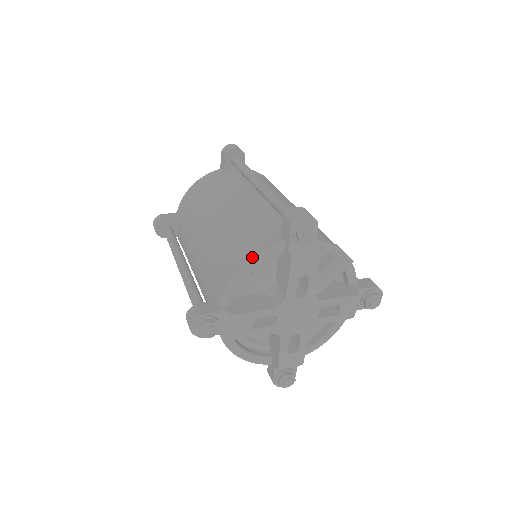
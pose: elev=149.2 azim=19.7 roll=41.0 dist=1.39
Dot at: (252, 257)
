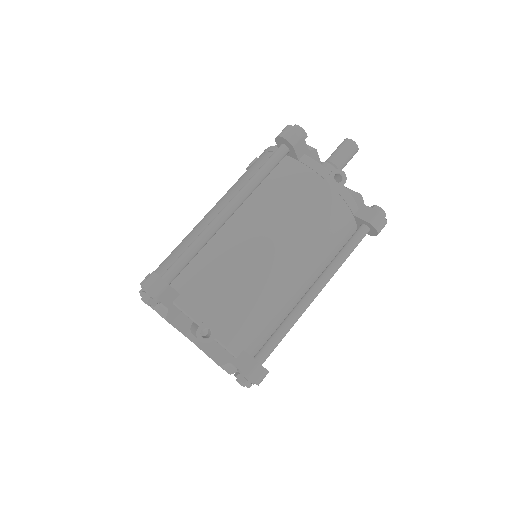
Dot at: occluded
